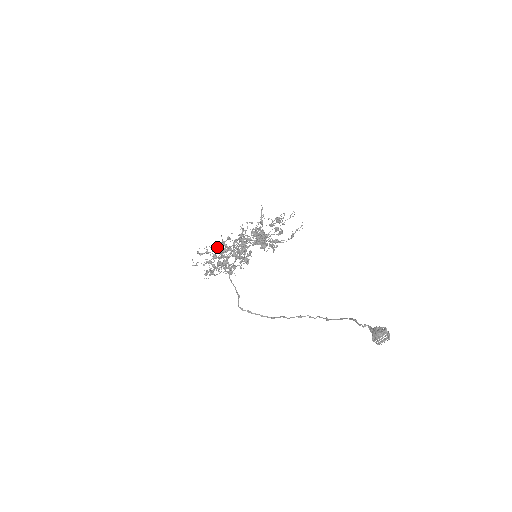
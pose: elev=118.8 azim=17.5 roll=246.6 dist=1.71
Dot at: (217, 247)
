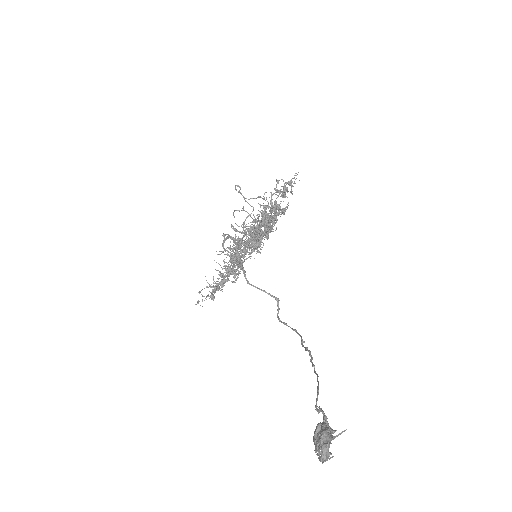
Dot at: occluded
